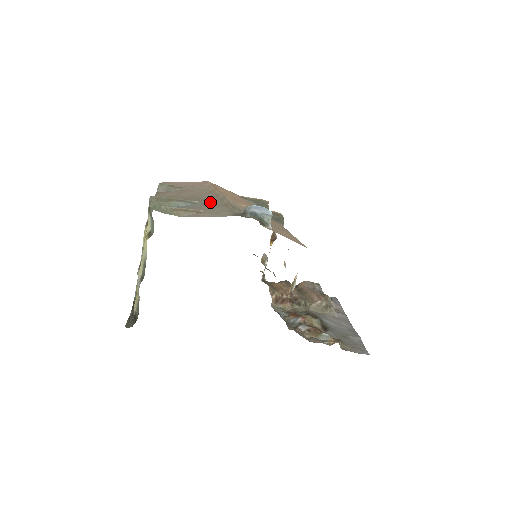
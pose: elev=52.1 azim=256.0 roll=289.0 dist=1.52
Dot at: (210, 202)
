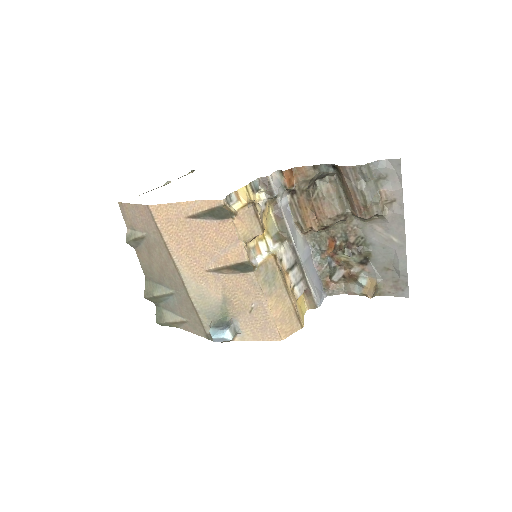
Dot at: (180, 295)
